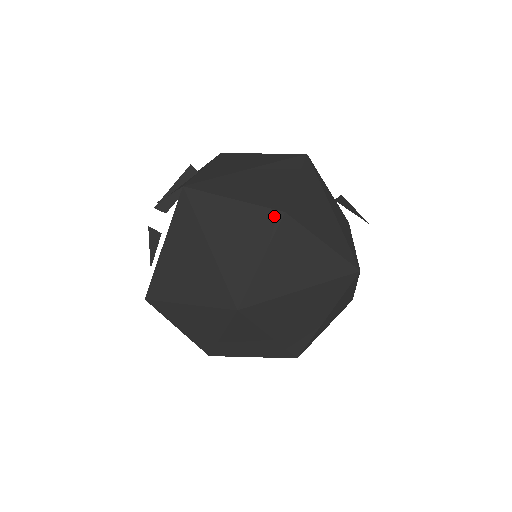
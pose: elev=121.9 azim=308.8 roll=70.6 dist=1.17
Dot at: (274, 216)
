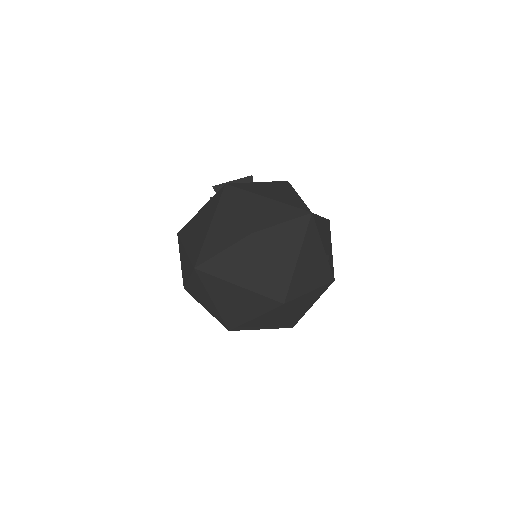
Dot at: (246, 232)
